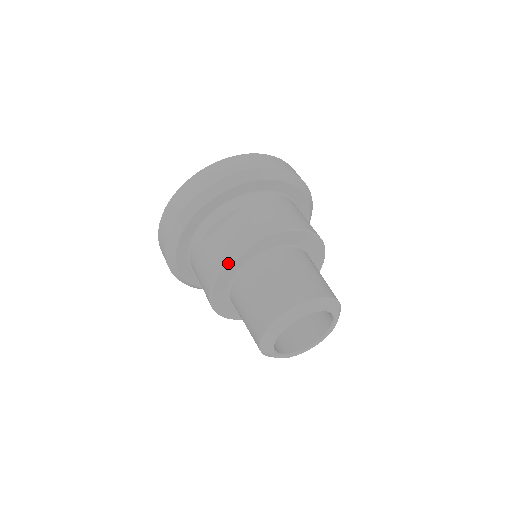
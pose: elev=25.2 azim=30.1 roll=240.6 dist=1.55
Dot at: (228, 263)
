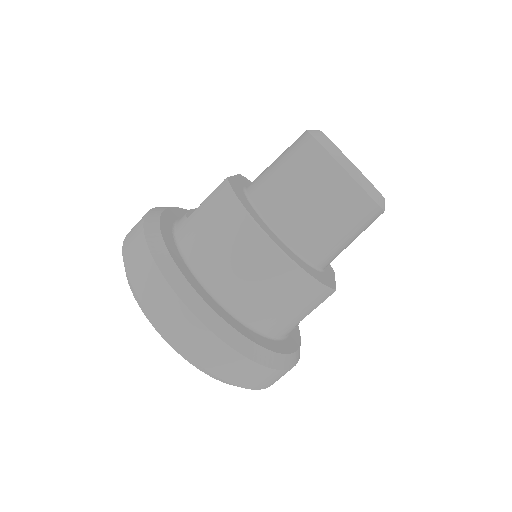
Dot at: occluded
